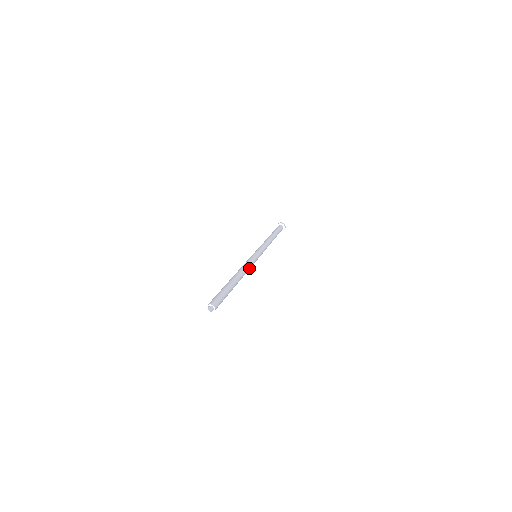
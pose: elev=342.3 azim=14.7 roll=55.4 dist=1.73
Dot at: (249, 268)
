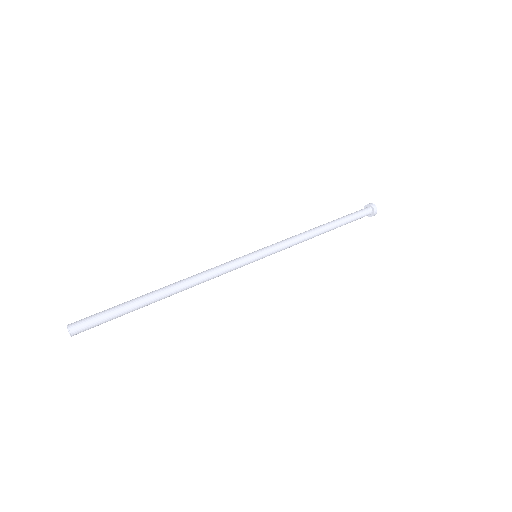
Dot at: (215, 276)
